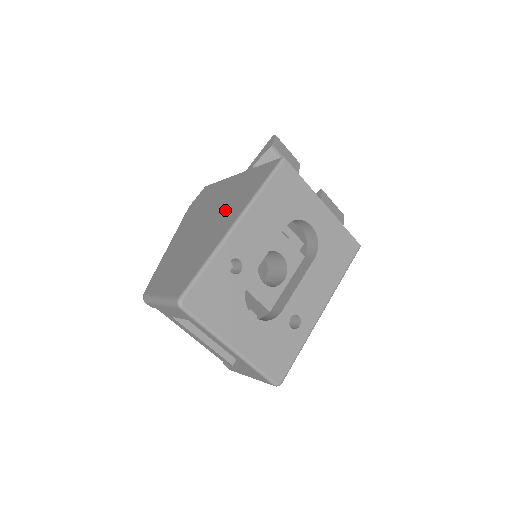
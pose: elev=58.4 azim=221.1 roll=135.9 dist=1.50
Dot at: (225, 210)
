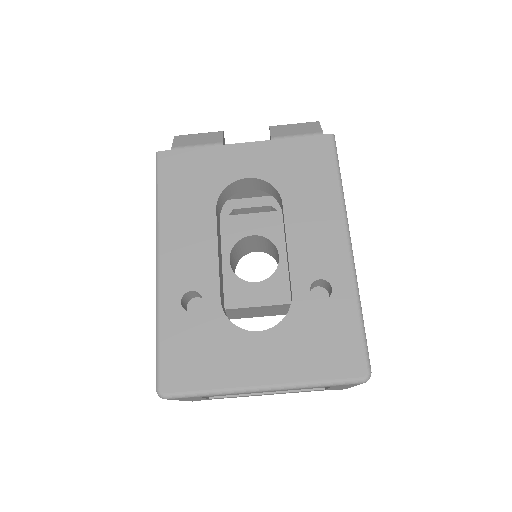
Dot at: occluded
